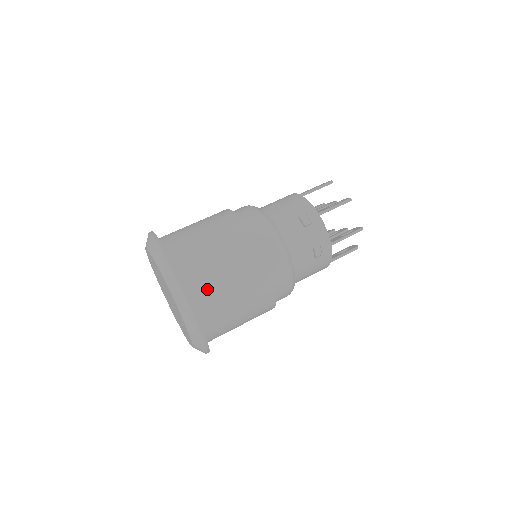
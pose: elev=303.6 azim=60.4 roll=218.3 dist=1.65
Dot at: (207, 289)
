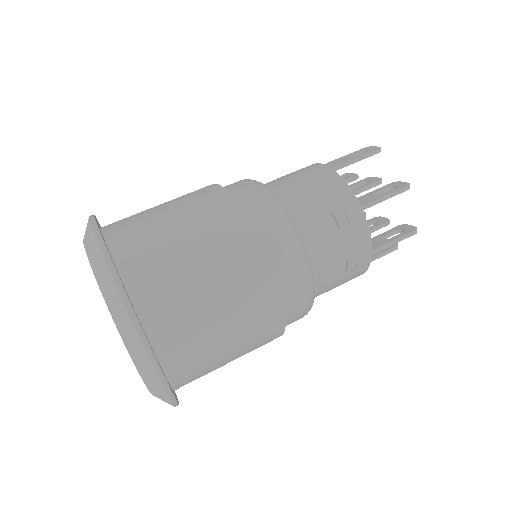
Dot at: (183, 334)
